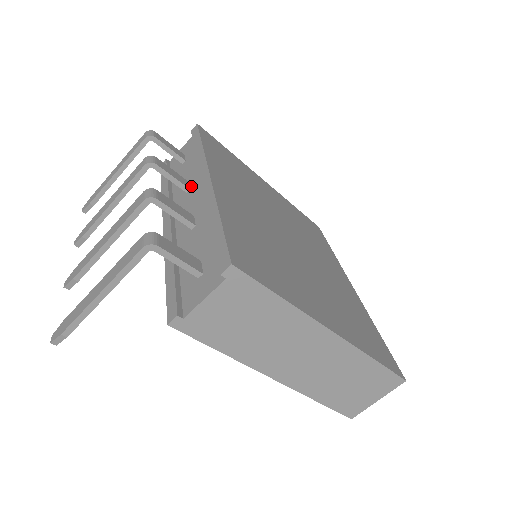
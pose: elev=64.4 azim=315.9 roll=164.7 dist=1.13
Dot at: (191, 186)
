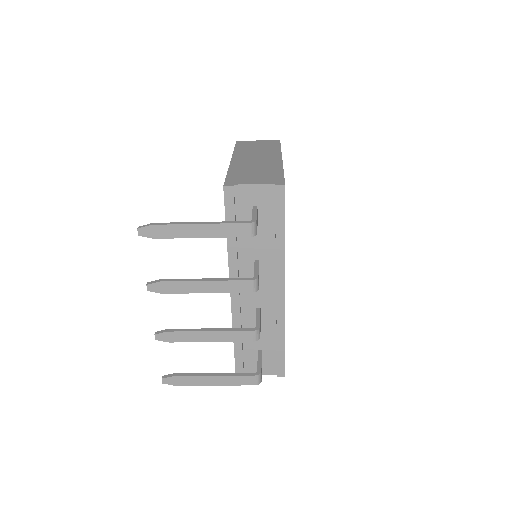
Dot at: (261, 270)
